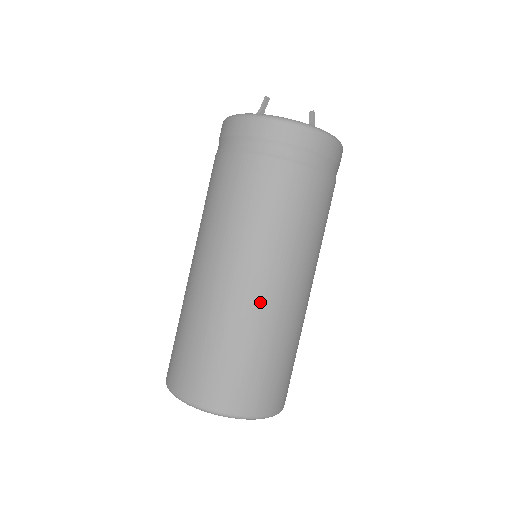
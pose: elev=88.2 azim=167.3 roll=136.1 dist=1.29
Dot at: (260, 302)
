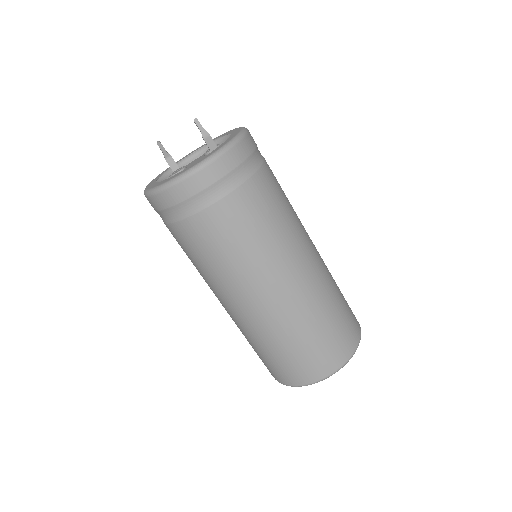
Dot at: (257, 317)
